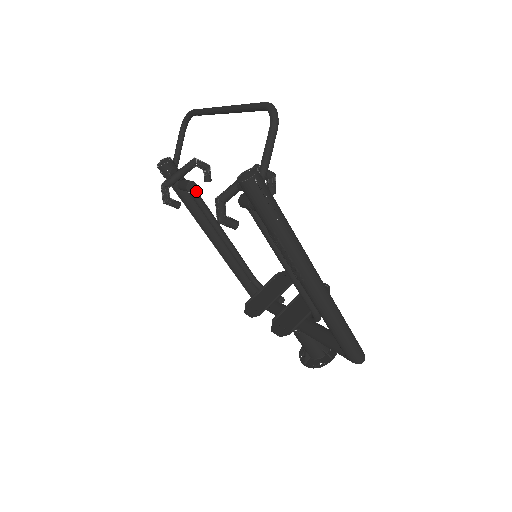
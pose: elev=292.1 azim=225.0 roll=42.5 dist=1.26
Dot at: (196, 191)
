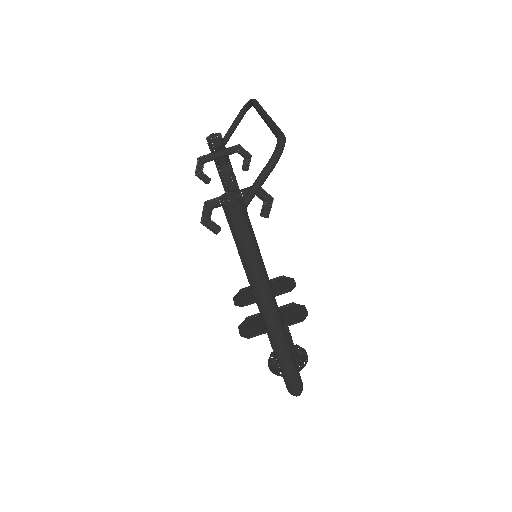
Dot at: (229, 175)
